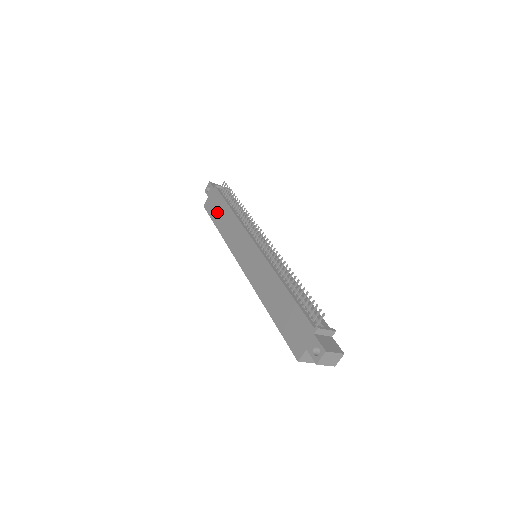
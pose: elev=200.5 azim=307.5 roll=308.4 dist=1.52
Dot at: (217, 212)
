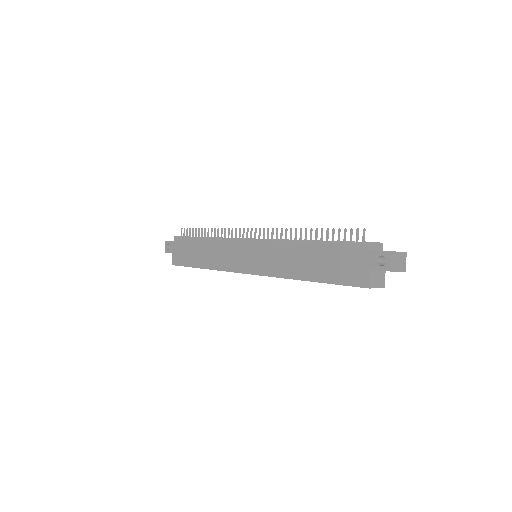
Dot at: (190, 255)
